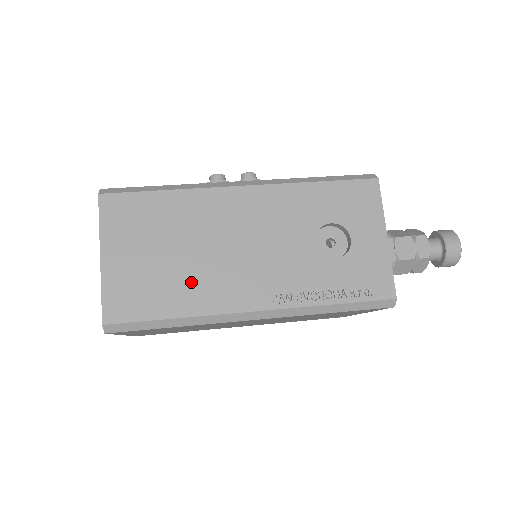
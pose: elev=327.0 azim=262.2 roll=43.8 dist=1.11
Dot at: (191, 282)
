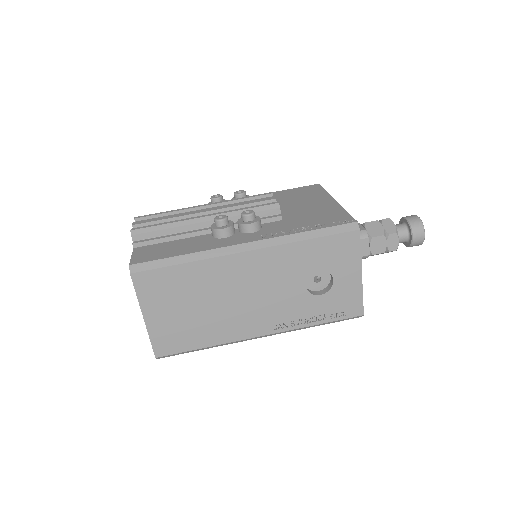
Dot at: (213, 325)
